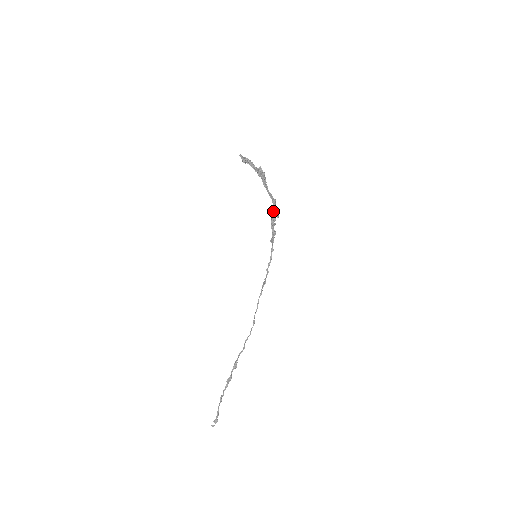
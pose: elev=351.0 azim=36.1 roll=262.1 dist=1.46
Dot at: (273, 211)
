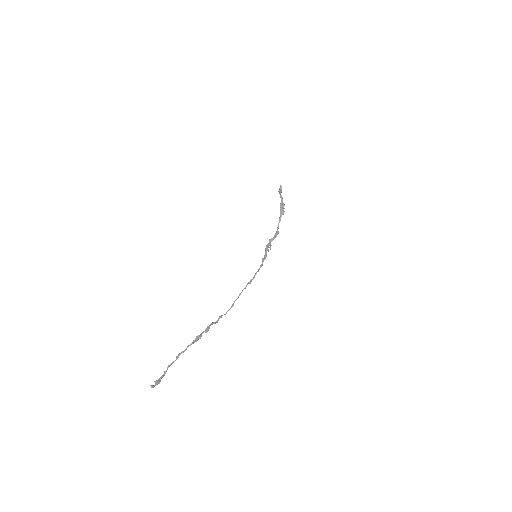
Dot at: (268, 244)
